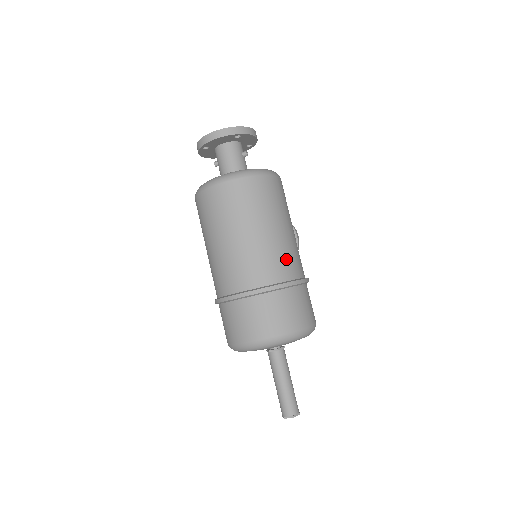
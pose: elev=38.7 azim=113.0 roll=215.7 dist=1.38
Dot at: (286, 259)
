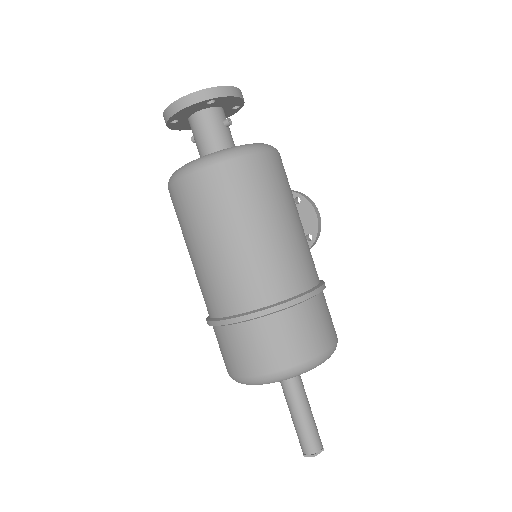
Dot at: (286, 268)
